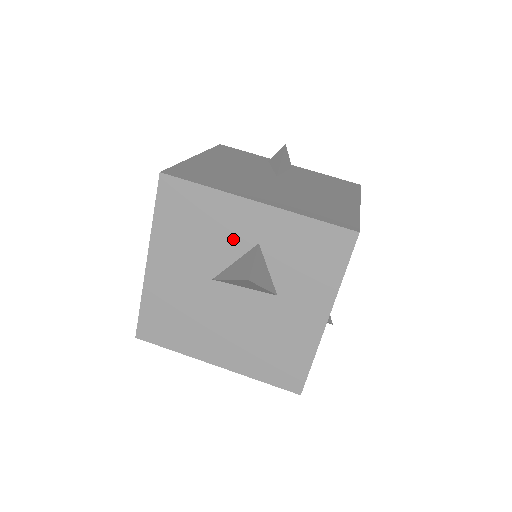
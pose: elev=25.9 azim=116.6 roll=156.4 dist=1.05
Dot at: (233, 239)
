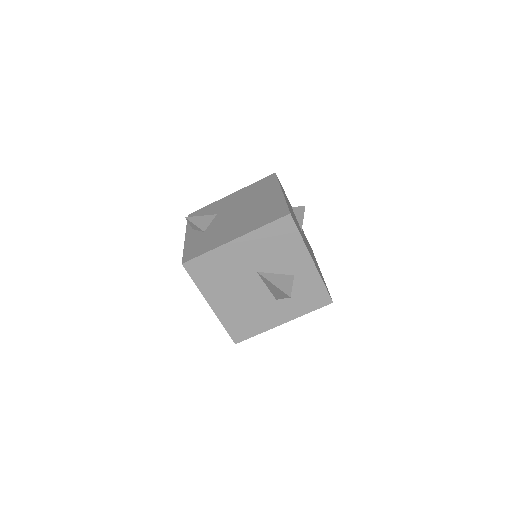
Dot at: (286, 265)
